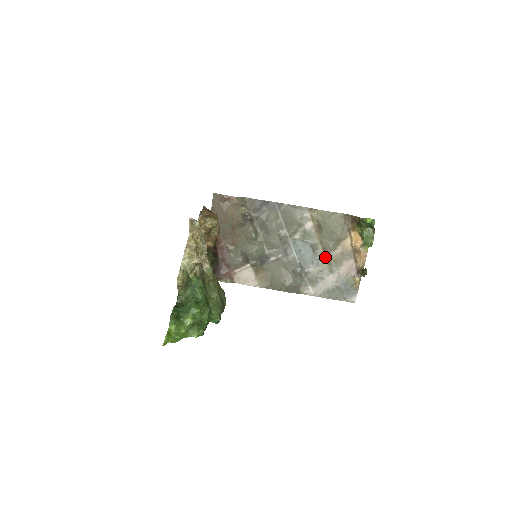
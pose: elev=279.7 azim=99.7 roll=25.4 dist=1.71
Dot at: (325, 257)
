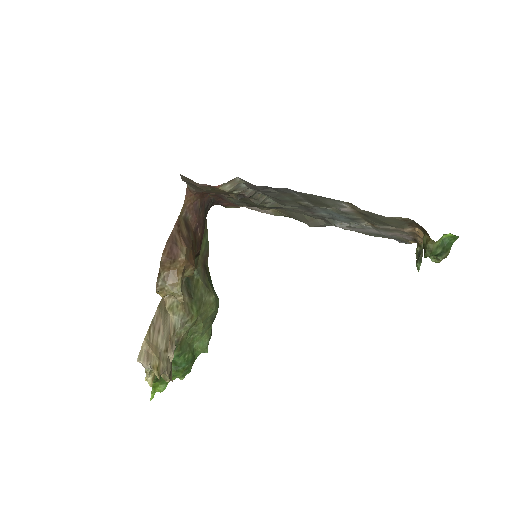
Dot at: (369, 223)
